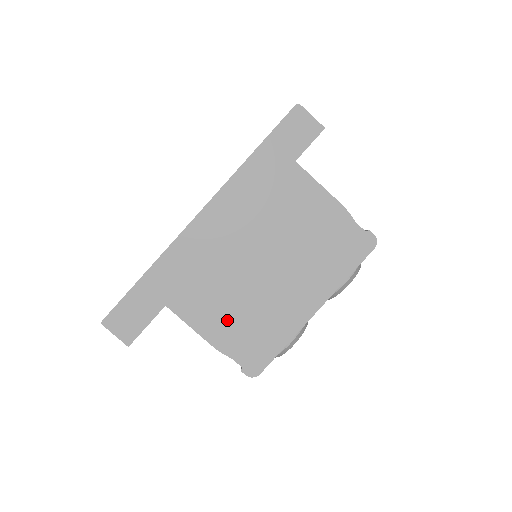
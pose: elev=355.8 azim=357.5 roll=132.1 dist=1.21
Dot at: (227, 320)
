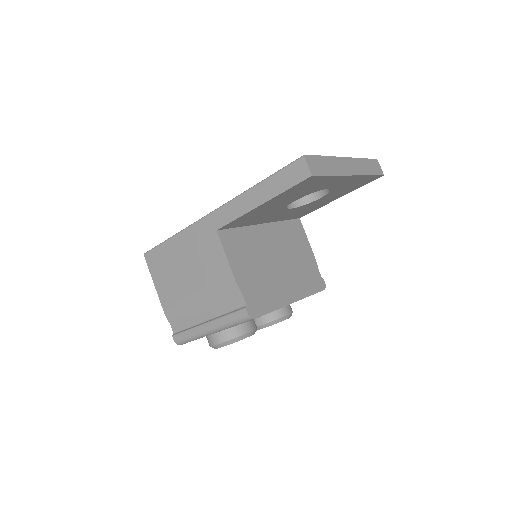
Dot at: (248, 269)
